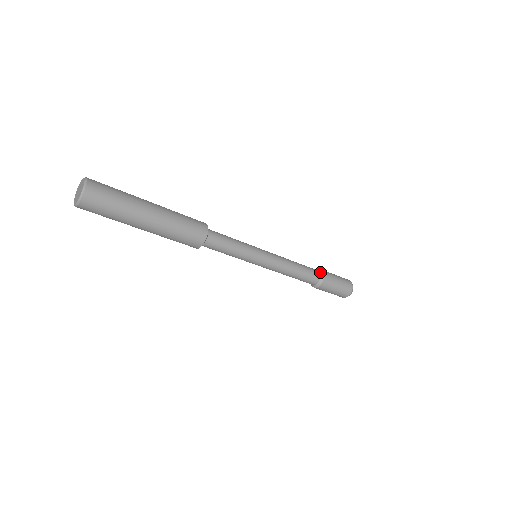
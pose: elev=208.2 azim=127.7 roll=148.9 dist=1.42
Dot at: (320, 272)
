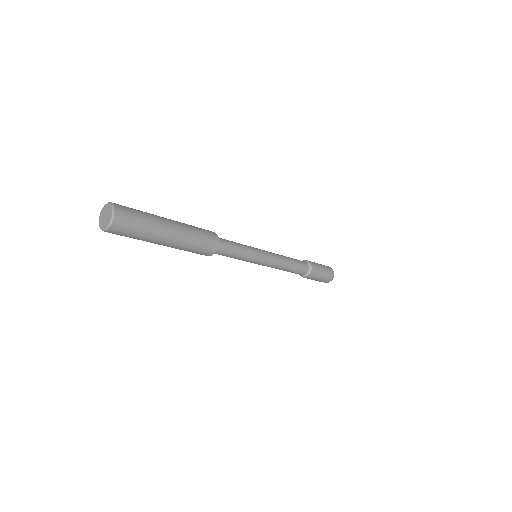
Dot at: (308, 265)
